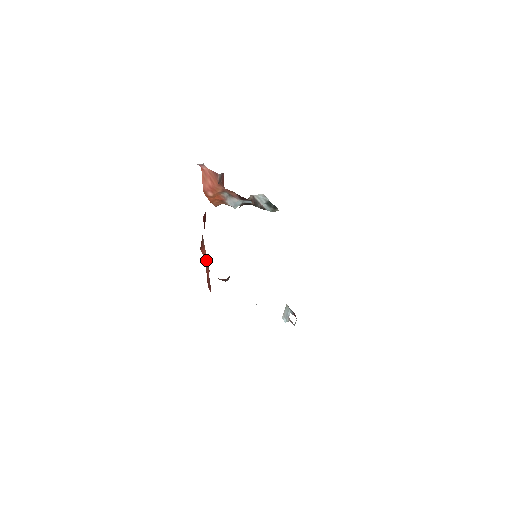
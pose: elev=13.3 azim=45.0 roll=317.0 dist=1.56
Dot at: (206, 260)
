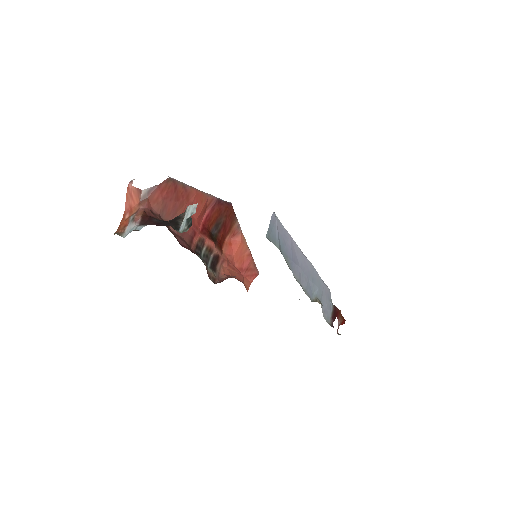
Dot at: (238, 249)
